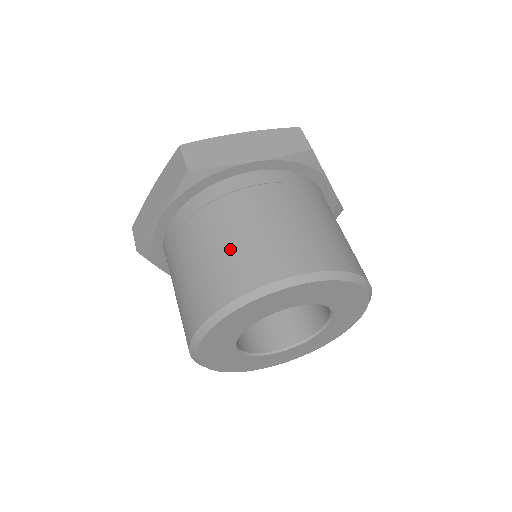
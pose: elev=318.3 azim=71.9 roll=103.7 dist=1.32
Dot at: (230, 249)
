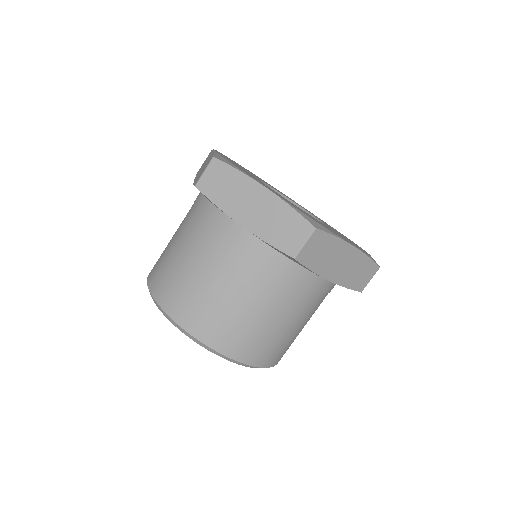
Dot at: (176, 263)
